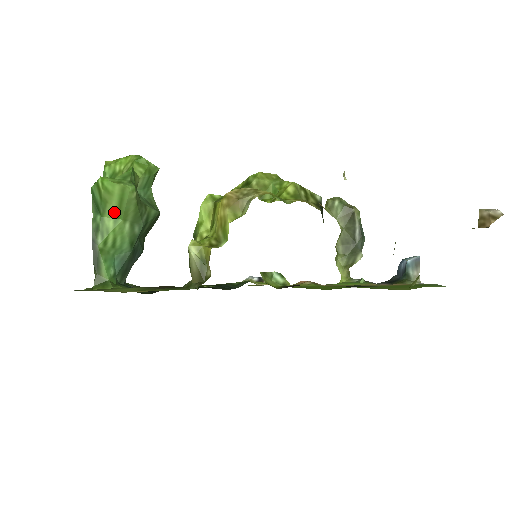
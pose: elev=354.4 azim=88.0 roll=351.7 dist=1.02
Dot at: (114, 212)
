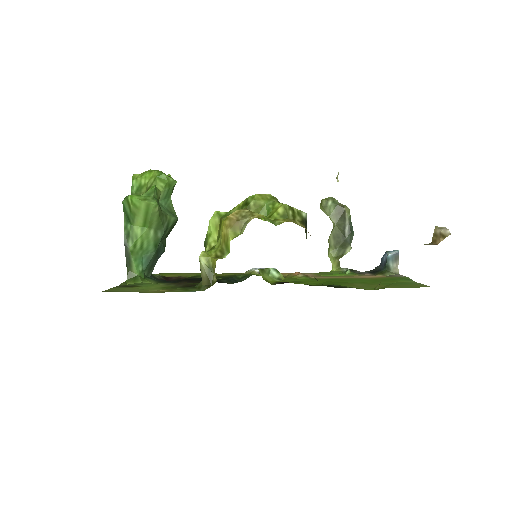
Dot at: (141, 222)
